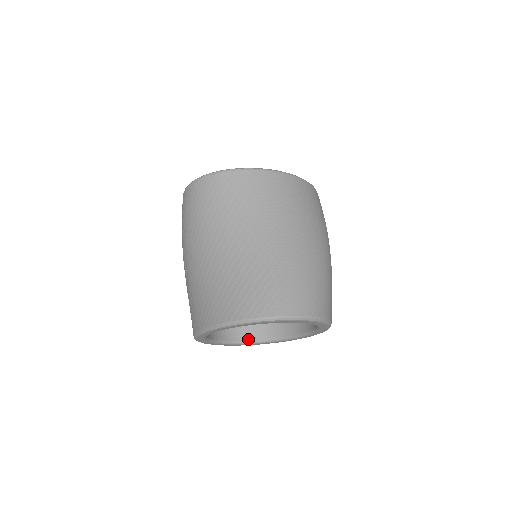
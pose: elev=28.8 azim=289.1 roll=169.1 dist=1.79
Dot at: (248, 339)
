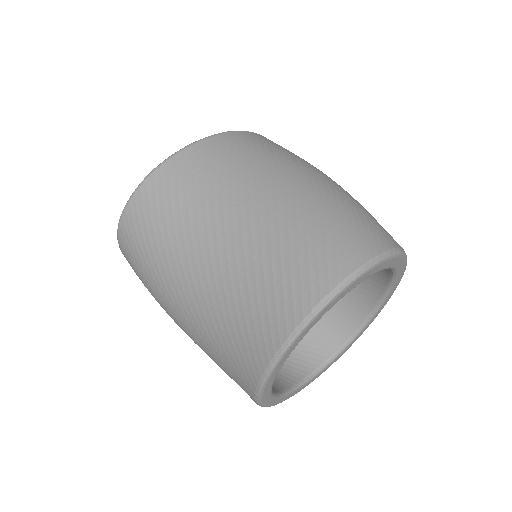
Dot at: (324, 359)
